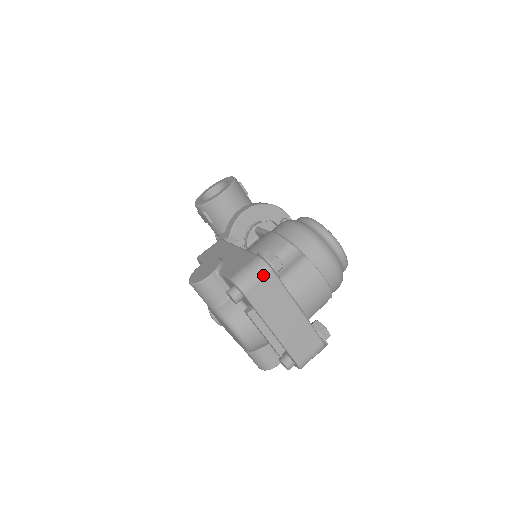
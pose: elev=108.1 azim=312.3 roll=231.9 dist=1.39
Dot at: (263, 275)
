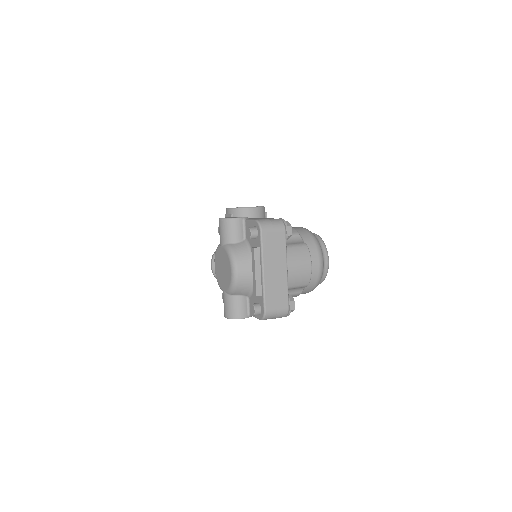
Dot at: (278, 229)
